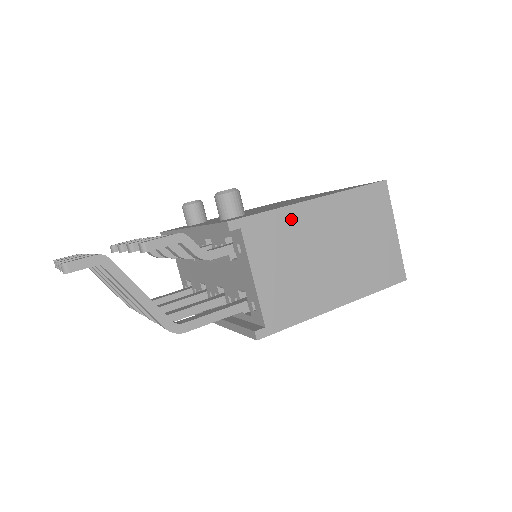
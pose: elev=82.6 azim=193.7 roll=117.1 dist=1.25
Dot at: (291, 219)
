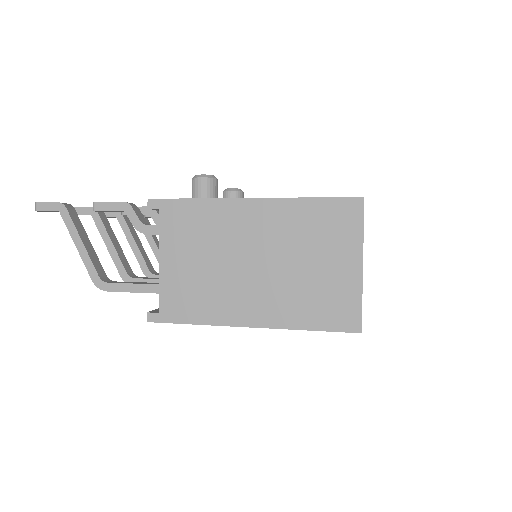
Dot at: (216, 213)
